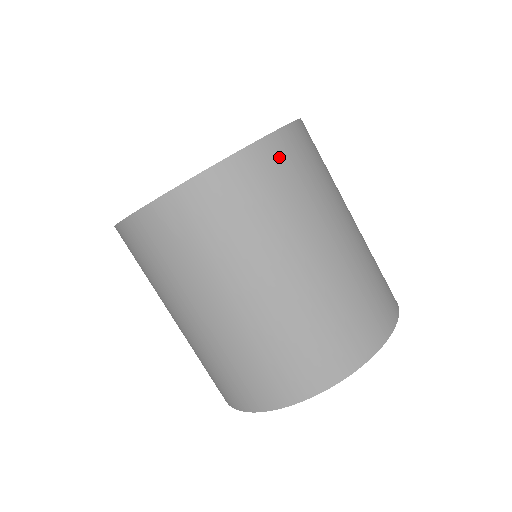
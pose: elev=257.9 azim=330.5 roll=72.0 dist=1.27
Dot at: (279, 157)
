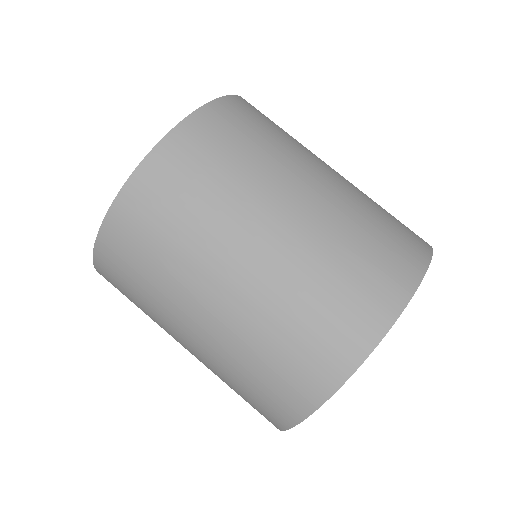
Dot at: (253, 109)
